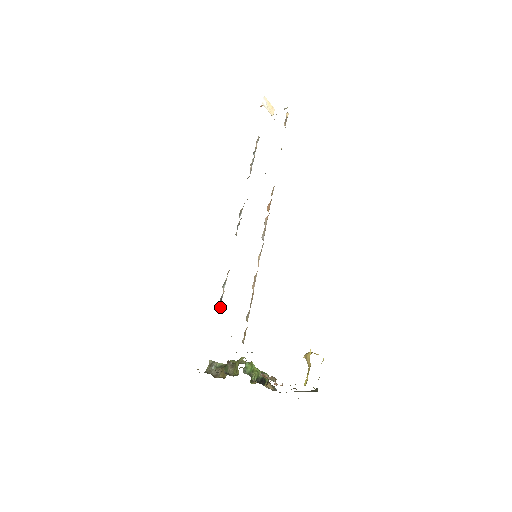
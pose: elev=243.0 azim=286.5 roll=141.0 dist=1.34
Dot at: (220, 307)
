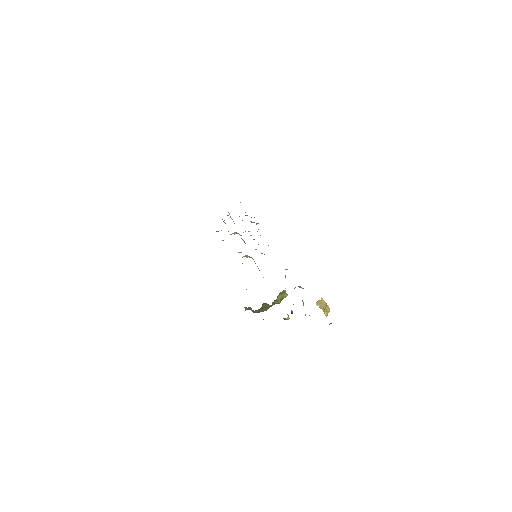
Dot at: occluded
